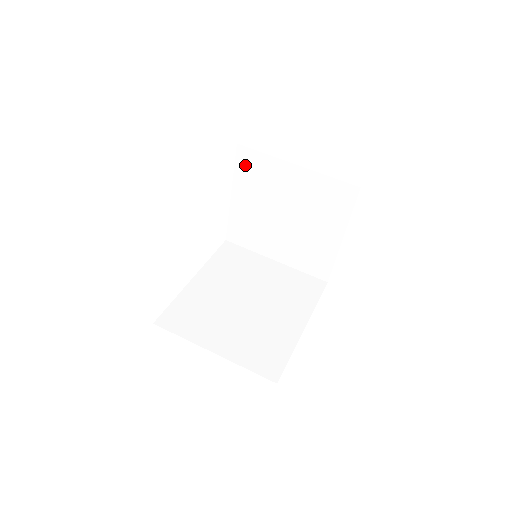
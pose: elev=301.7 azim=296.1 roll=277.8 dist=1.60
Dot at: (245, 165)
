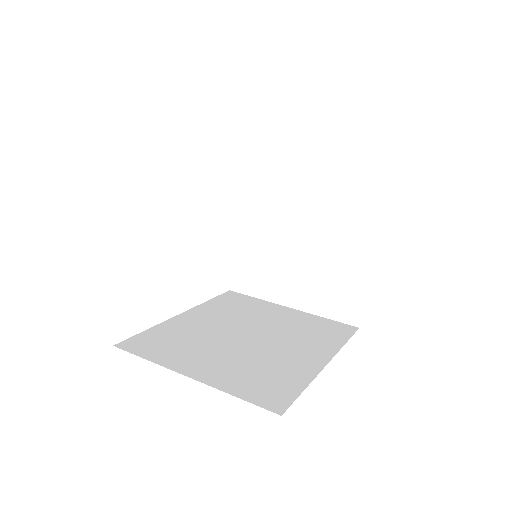
Dot at: (249, 181)
